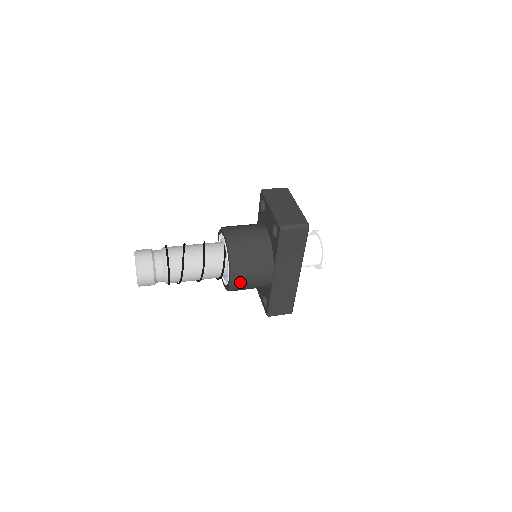
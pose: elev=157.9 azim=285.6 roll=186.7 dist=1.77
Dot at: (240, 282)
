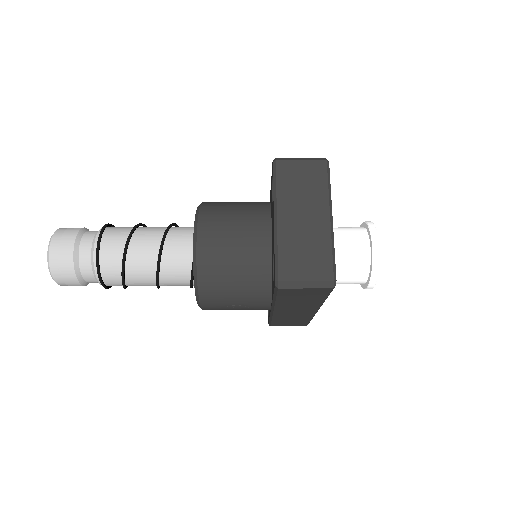
Dot at: (215, 309)
